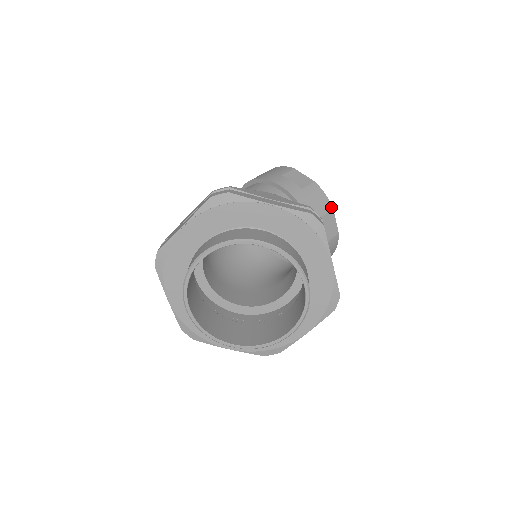
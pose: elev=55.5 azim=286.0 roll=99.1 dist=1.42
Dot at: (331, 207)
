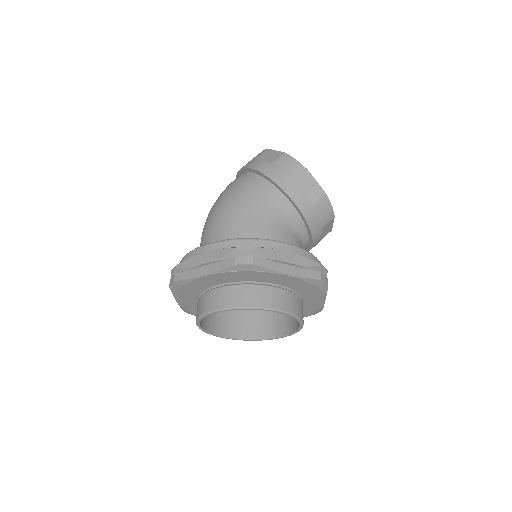
Dot at: (333, 216)
